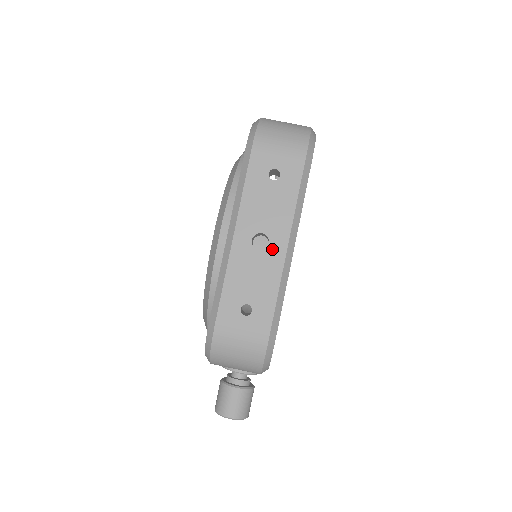
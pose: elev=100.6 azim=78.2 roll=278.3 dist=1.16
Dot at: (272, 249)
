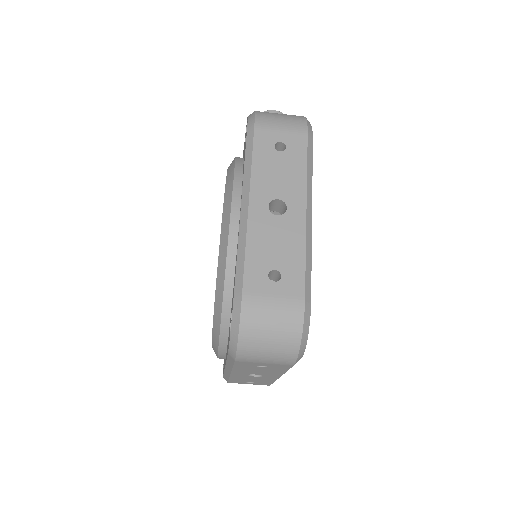
Dot at: (266, 377)
